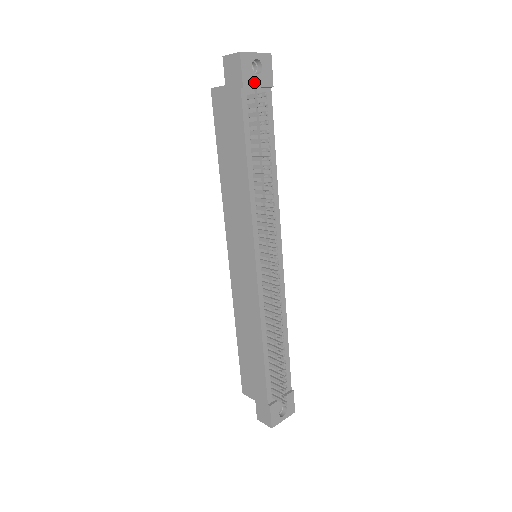
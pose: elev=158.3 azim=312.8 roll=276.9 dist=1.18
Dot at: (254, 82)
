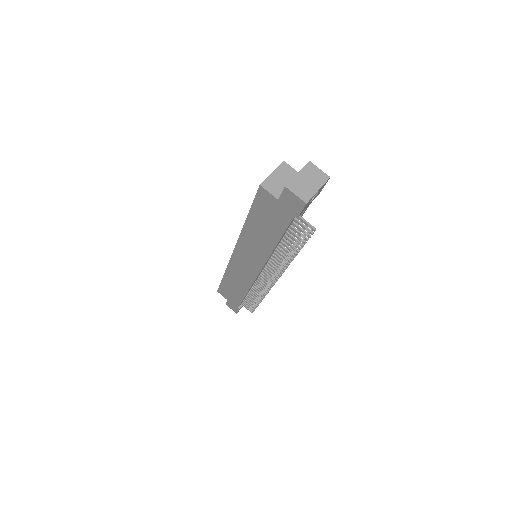
Dot at: (307, 206)
